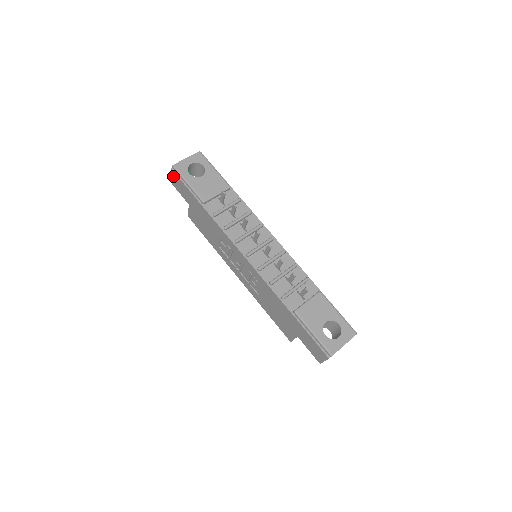
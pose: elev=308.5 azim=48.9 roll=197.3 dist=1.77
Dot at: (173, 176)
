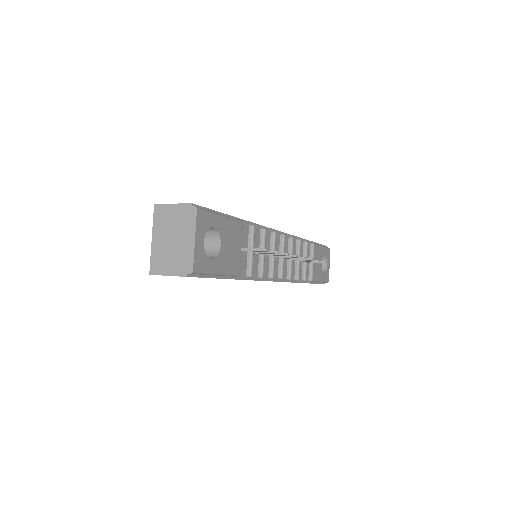
Dot at: occluded
